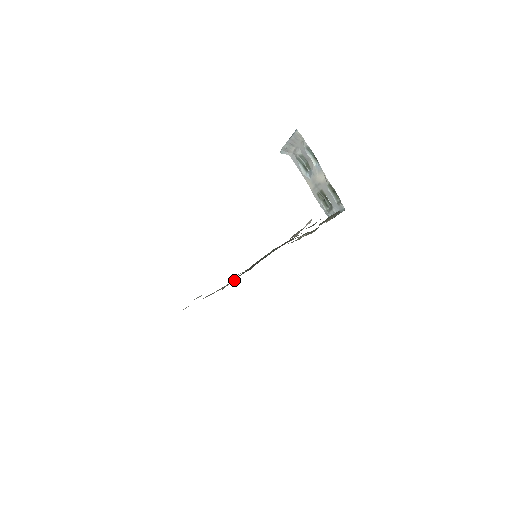
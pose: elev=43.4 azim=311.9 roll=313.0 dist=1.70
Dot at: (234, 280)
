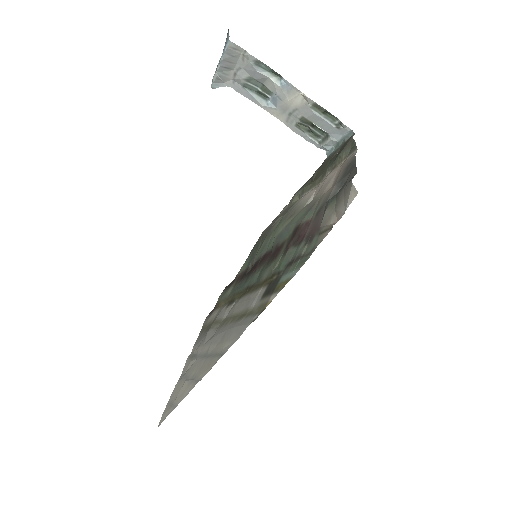
Dot at: (238, 298)
